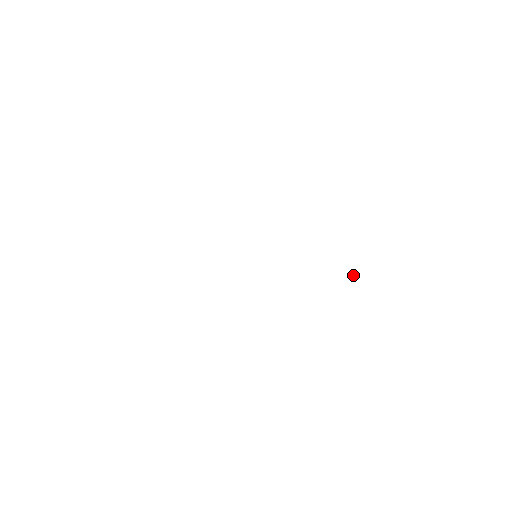
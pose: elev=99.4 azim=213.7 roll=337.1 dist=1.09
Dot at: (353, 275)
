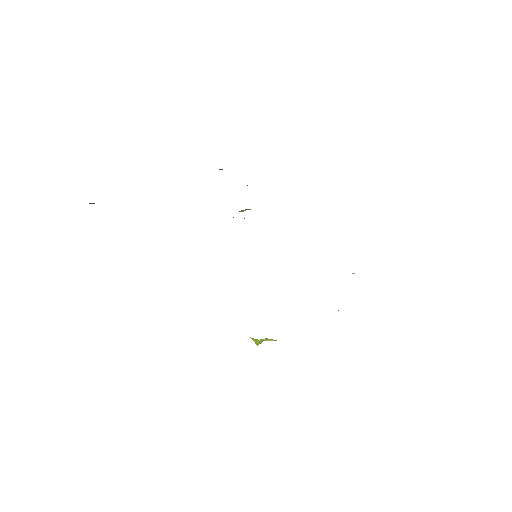
Dot at: occluded
